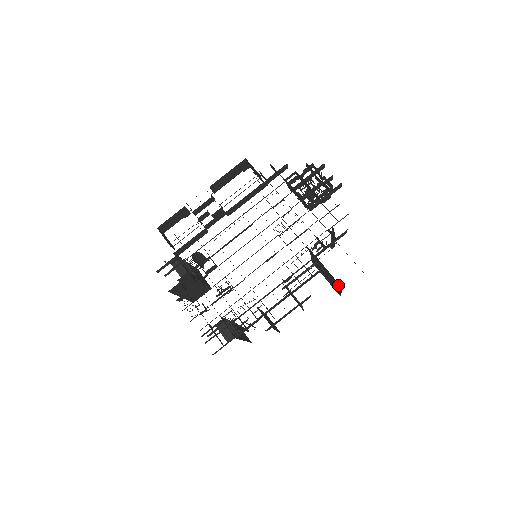
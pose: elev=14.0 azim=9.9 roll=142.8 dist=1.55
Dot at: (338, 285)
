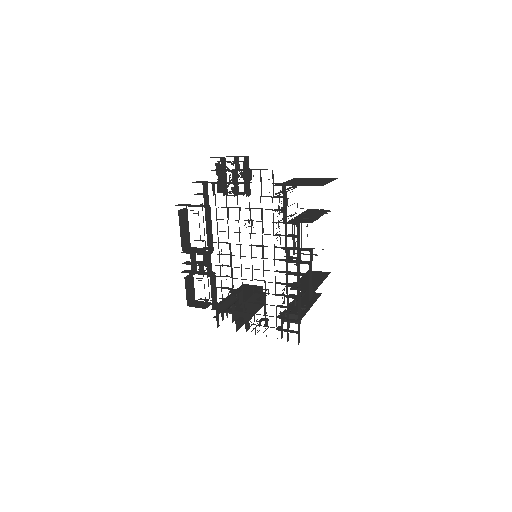
Dot at: occluded
